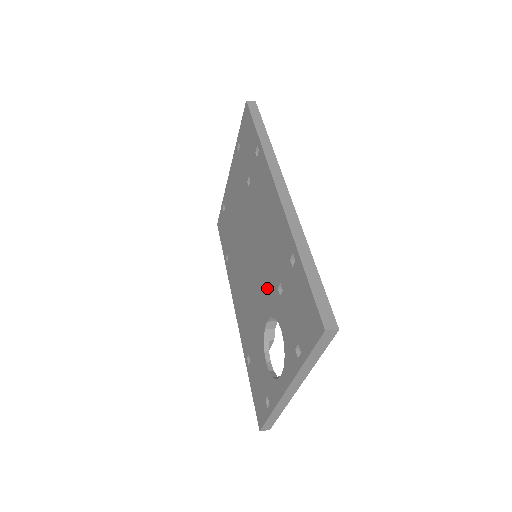
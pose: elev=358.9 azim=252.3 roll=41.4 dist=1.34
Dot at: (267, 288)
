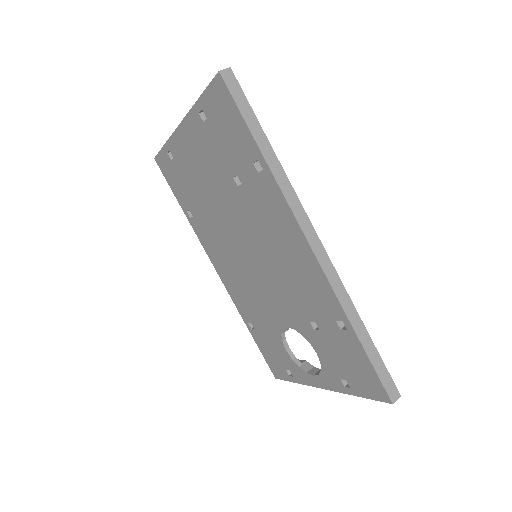
Dot at: (288, 307)
